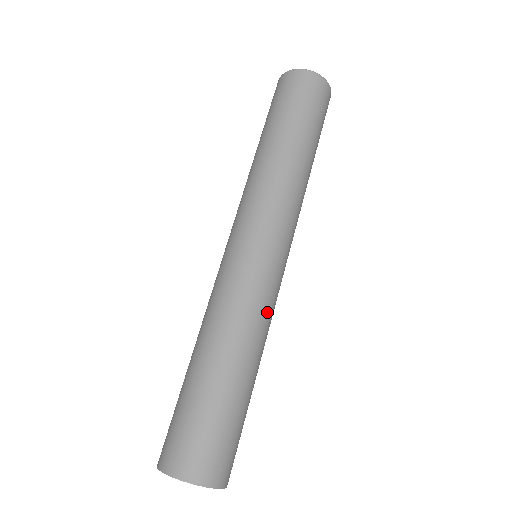
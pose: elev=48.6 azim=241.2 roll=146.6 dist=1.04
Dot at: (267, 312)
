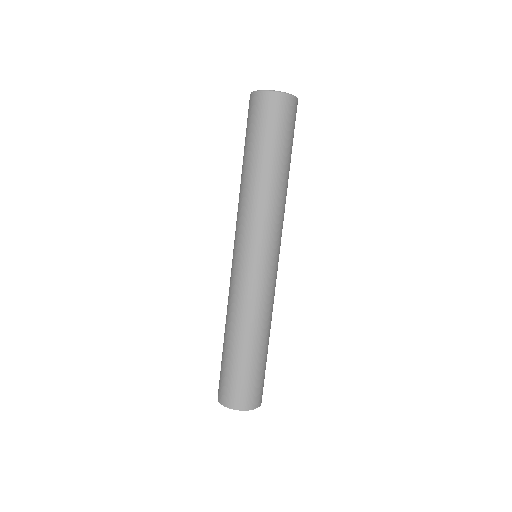
Dot at: (272, 300)
